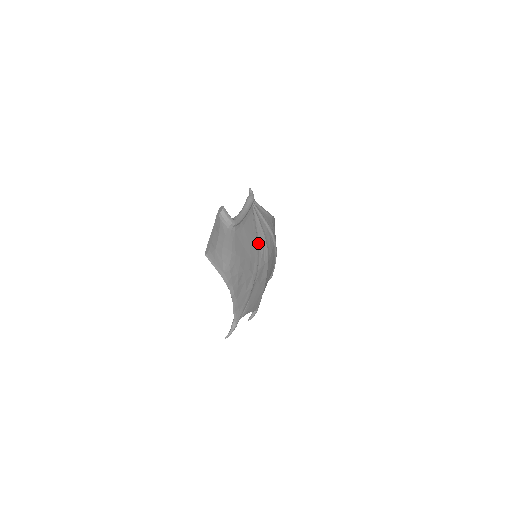
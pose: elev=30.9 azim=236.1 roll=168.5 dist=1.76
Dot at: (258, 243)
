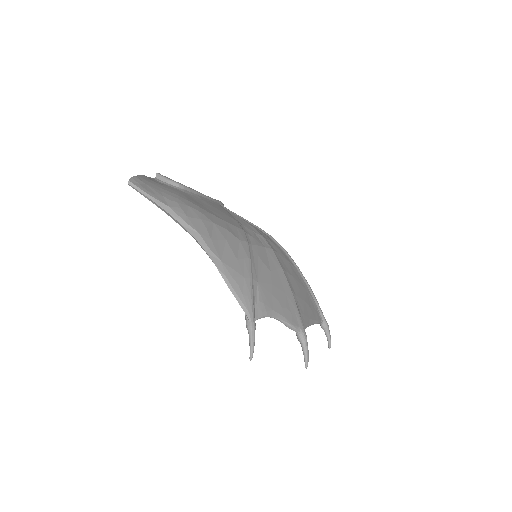
Dot at: (240, 225)
